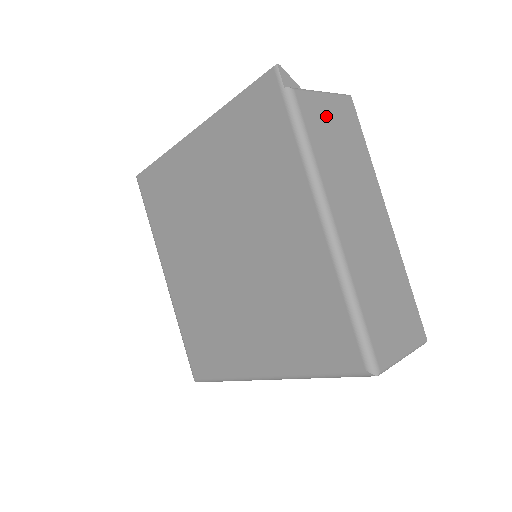
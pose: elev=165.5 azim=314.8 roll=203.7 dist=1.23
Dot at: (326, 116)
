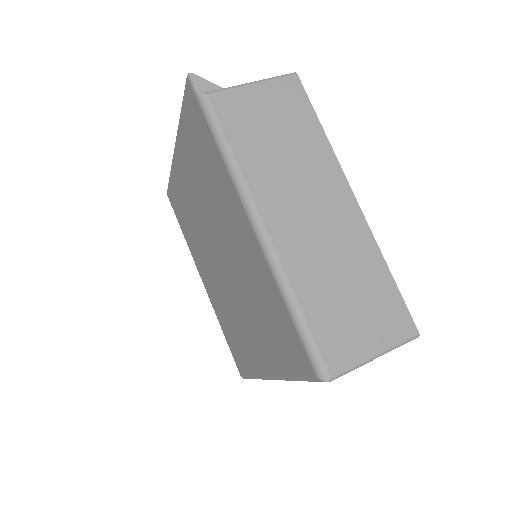
Dot at: (255, 108)
